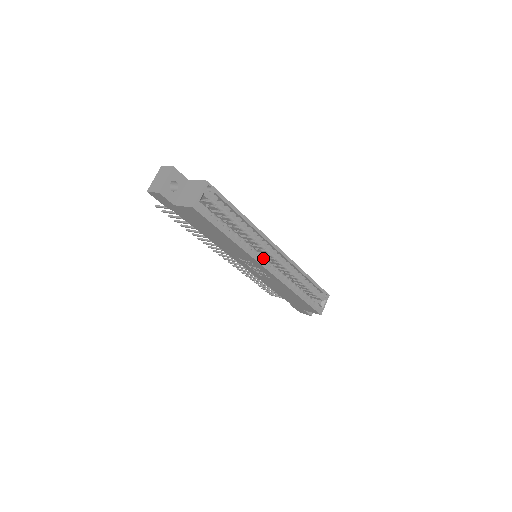
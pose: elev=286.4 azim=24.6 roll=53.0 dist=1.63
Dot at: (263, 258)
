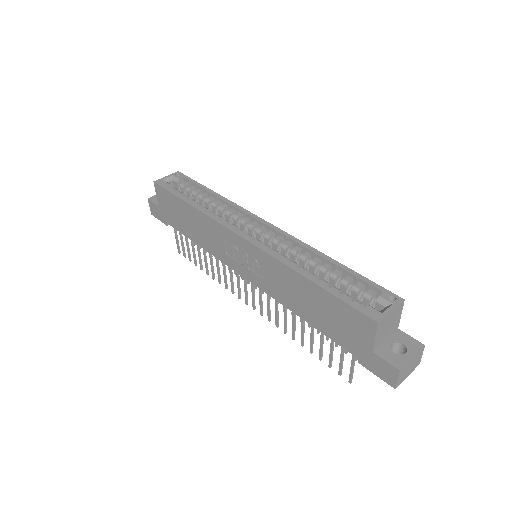
Dot at: (239, 230)
